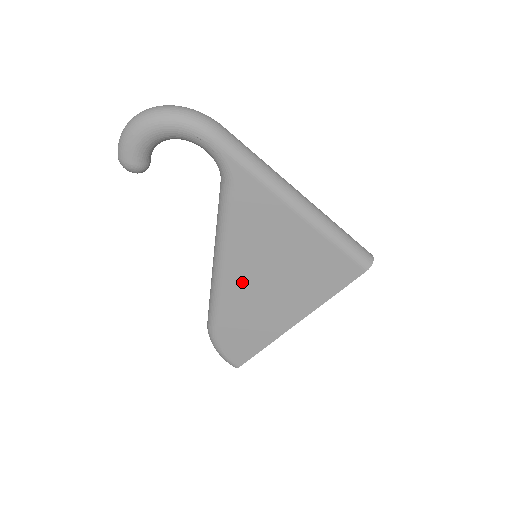
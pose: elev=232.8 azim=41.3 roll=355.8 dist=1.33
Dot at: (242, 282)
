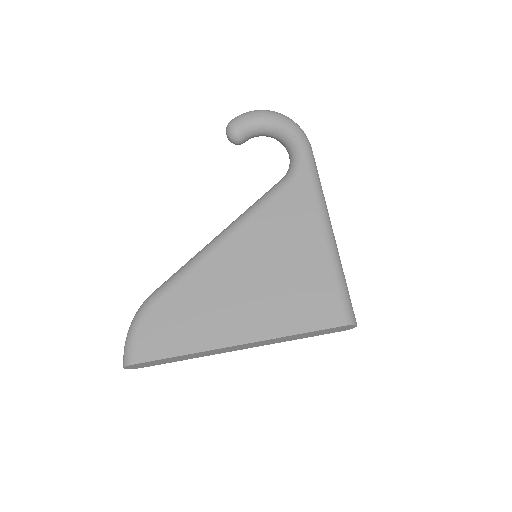
Dot at: (228, 262)
